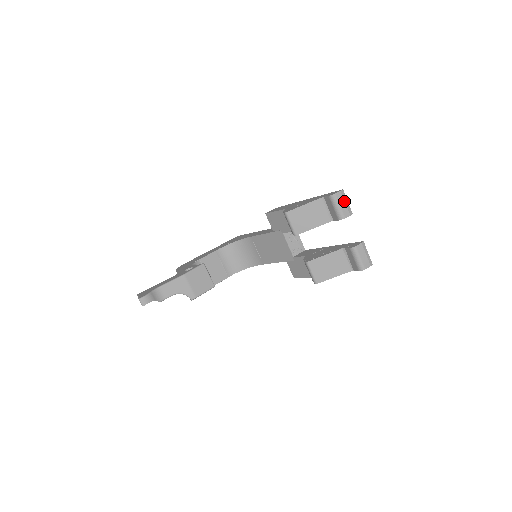
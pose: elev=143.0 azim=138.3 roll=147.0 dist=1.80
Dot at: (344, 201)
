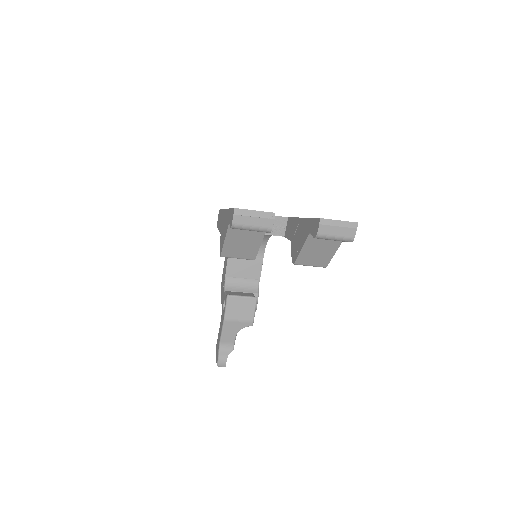
Dot at: (250, 217)
